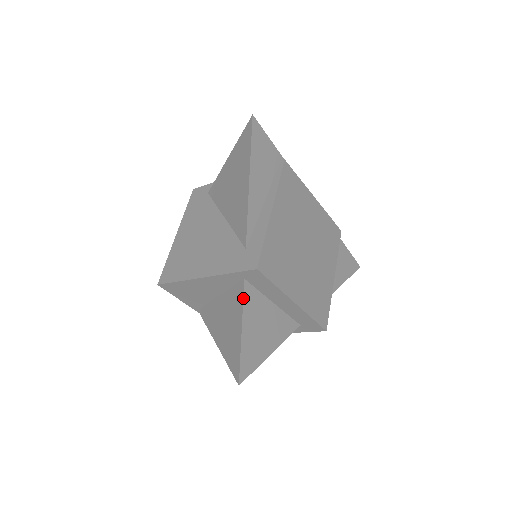
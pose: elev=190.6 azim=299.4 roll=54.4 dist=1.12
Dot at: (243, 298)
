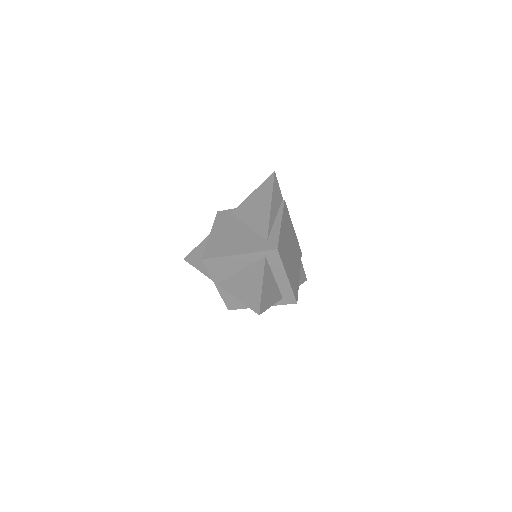
Dot at: (264, 267)
